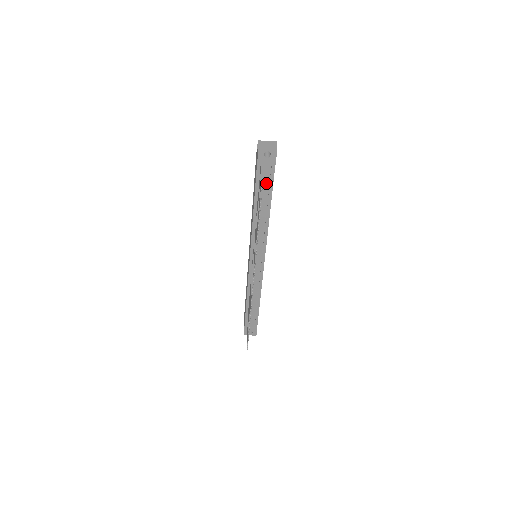
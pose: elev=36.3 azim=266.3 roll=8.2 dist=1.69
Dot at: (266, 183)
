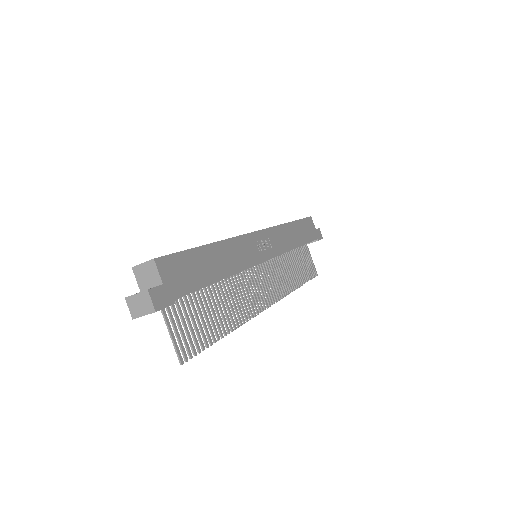
Dot at: occluded
